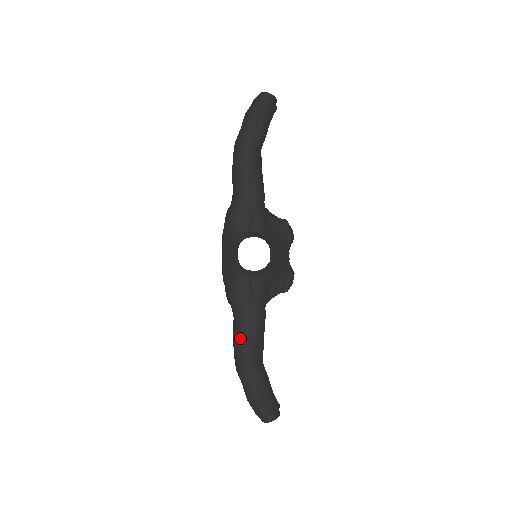
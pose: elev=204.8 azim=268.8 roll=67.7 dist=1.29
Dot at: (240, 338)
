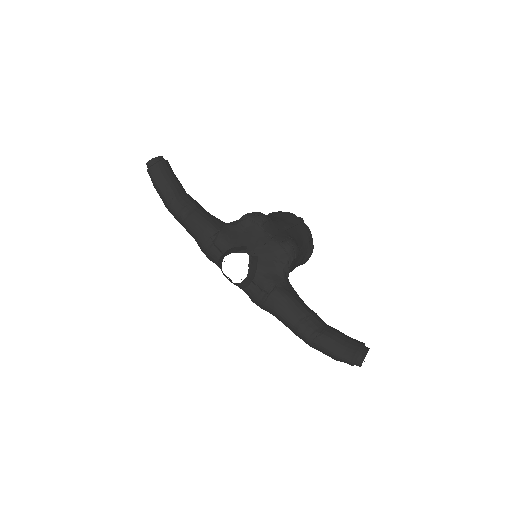
Dot at: (287, 326)
